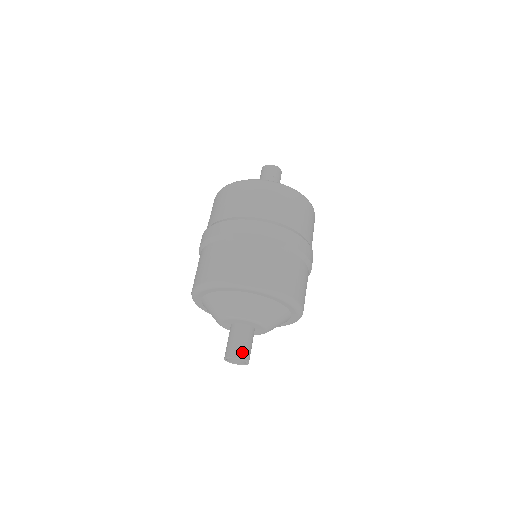
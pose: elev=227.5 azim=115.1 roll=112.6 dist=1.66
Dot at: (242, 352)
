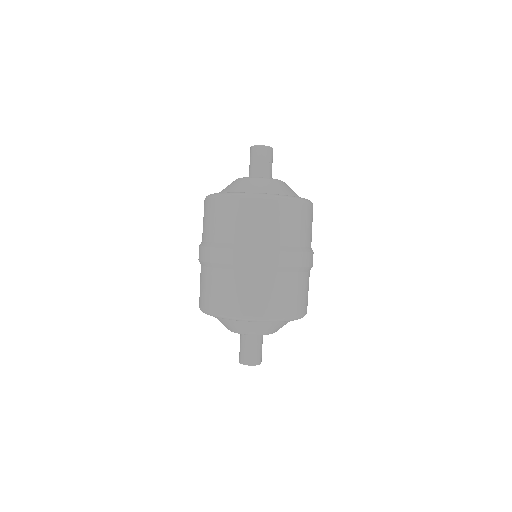
Dot at: (259, 358)
